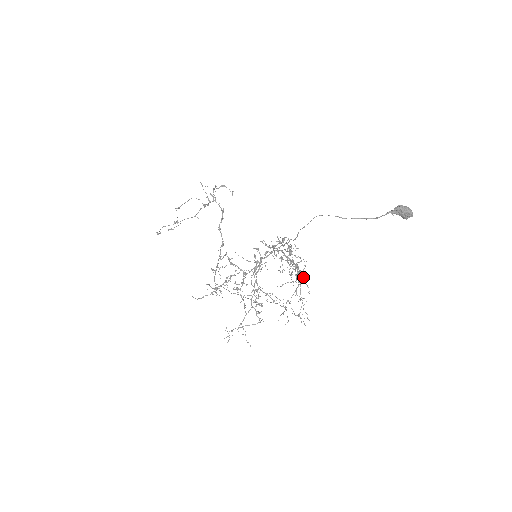
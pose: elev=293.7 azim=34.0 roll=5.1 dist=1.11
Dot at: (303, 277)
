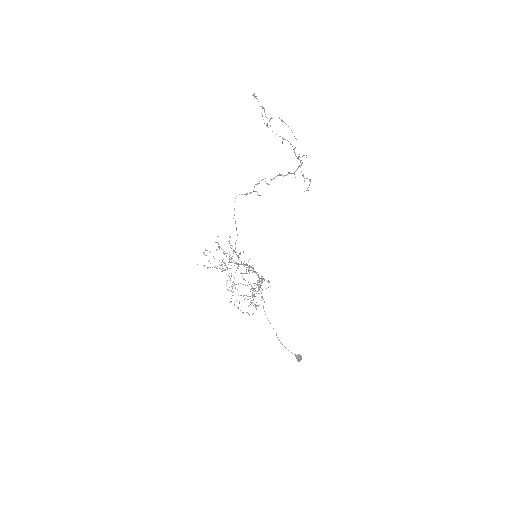
Dot at: (250, 304)
